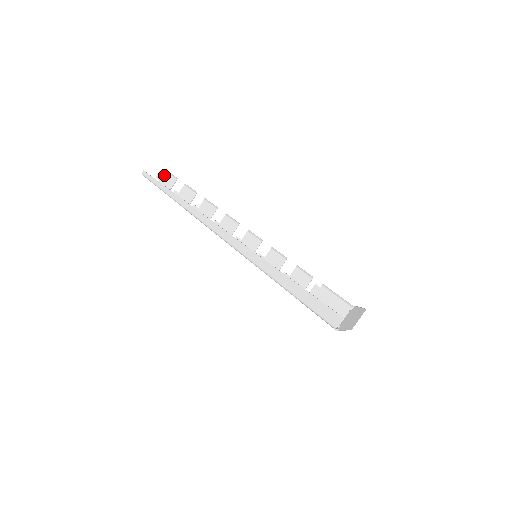
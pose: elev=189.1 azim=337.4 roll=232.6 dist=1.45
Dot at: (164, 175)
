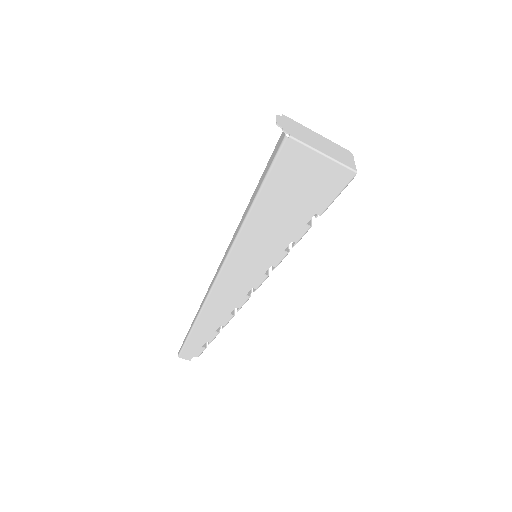
Dot at: occluded
